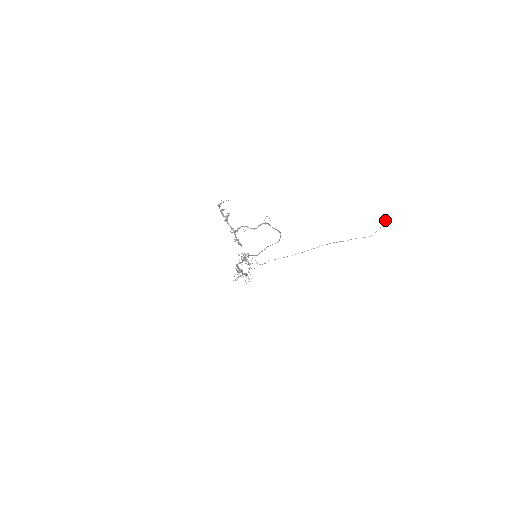
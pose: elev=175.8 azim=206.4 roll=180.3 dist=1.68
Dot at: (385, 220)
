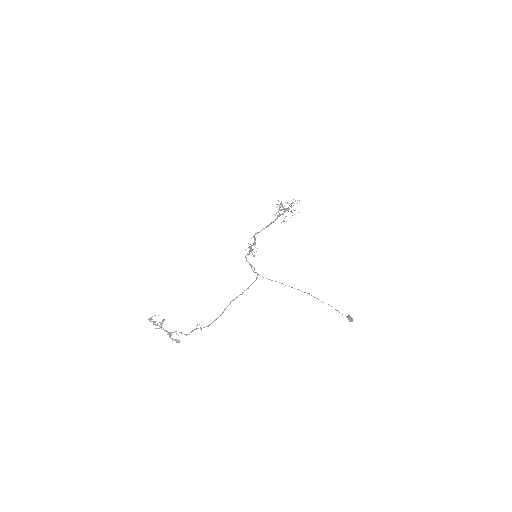
Dot at: occluded
